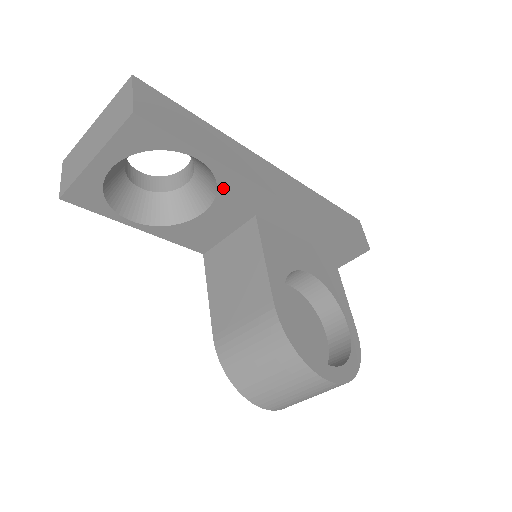
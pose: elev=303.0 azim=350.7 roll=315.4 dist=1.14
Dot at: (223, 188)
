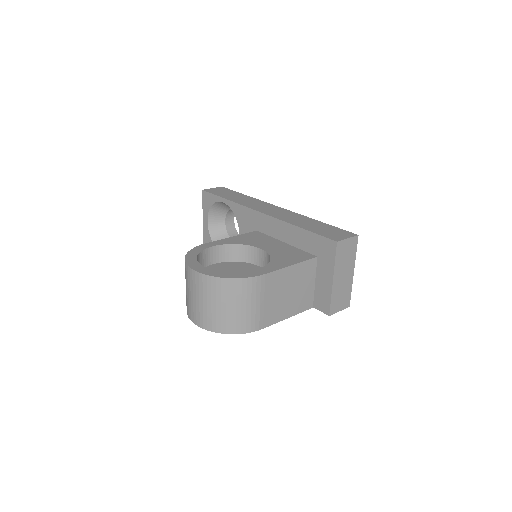
Dot at: (237, 216)
